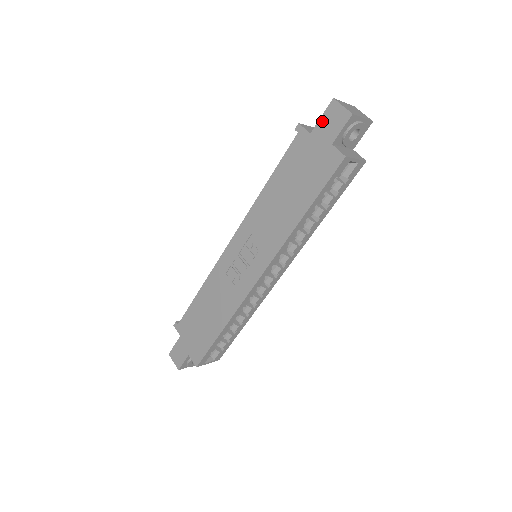
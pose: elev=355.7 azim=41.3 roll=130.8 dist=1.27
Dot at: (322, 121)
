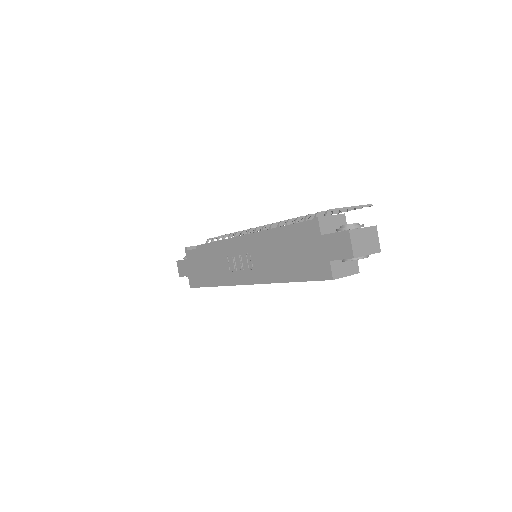
Dot at: (333, 237)
